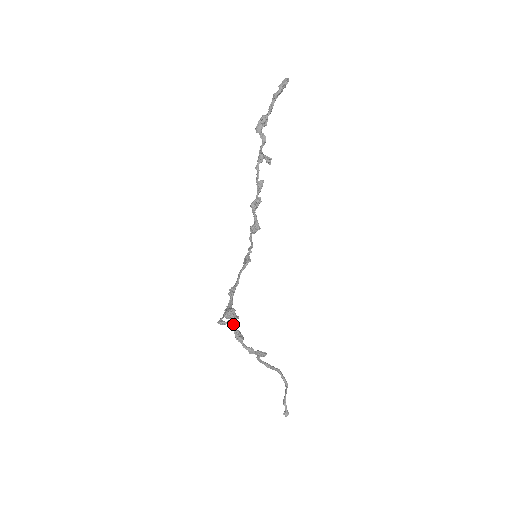
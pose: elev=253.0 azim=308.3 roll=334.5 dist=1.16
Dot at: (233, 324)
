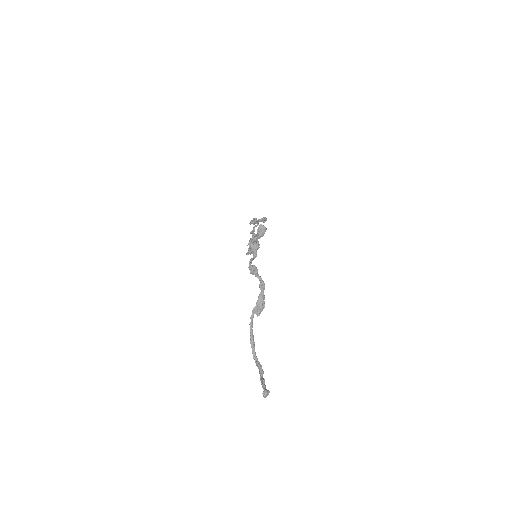
Dot at: (251, 259)
